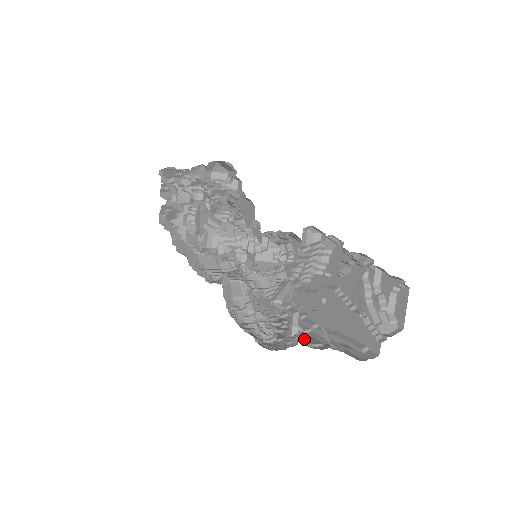
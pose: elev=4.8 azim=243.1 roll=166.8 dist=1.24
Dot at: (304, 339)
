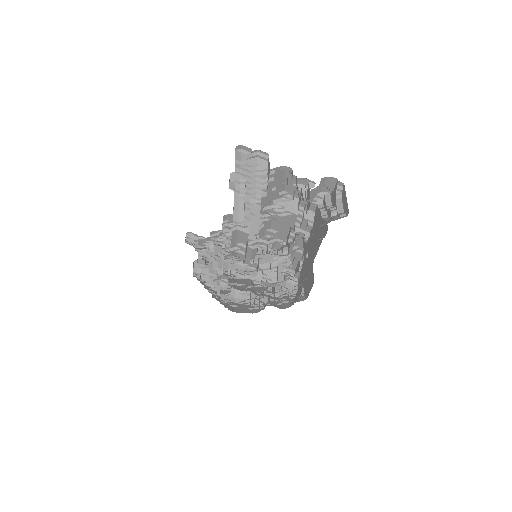
Dot at: occluded
